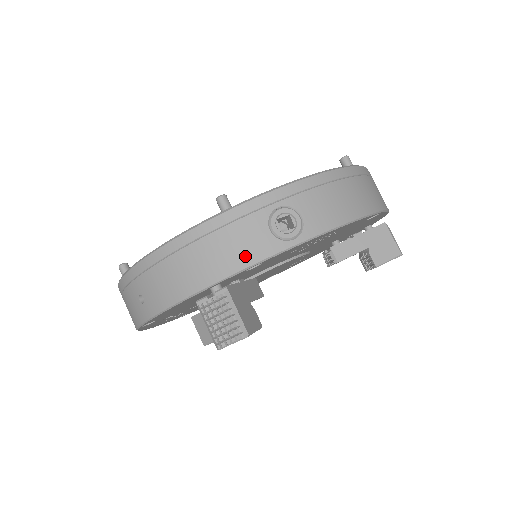
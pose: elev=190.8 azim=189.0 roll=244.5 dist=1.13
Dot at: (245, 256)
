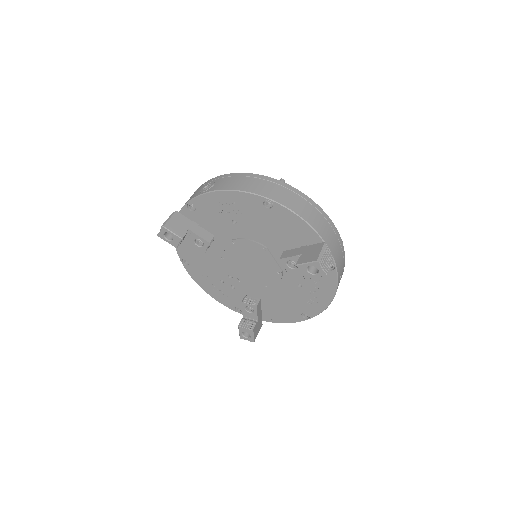
Dot at: occluded
